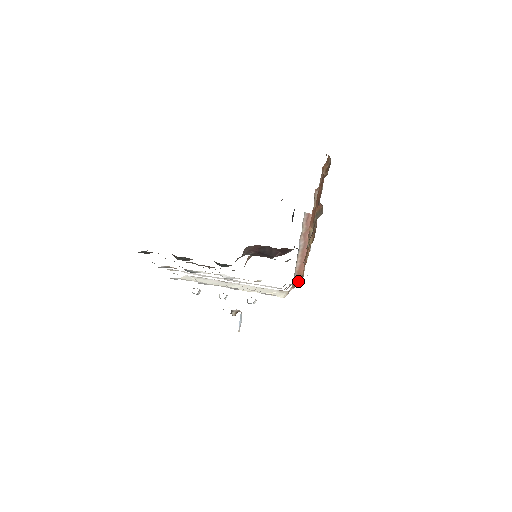
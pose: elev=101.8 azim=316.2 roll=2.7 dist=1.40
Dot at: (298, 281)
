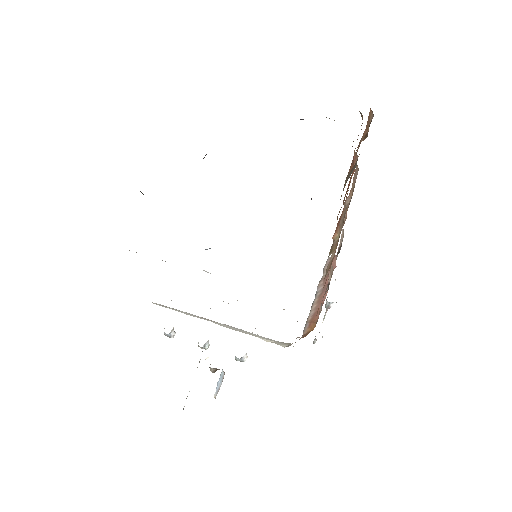
Dot at: (309, 331)
